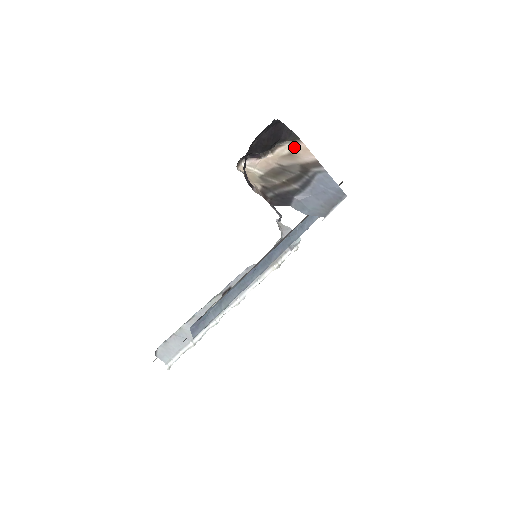
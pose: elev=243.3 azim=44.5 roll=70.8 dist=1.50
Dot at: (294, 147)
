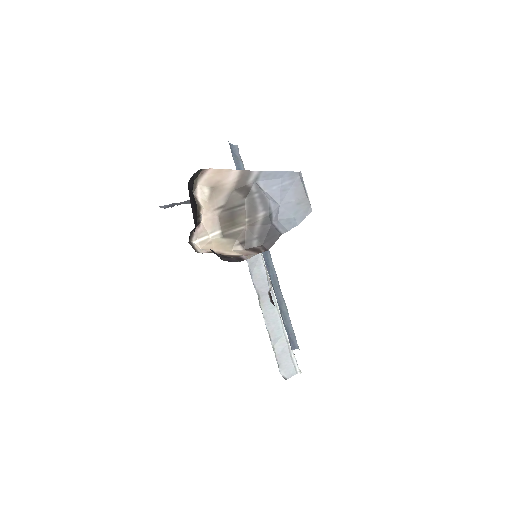
Dot at: (206, 180)
